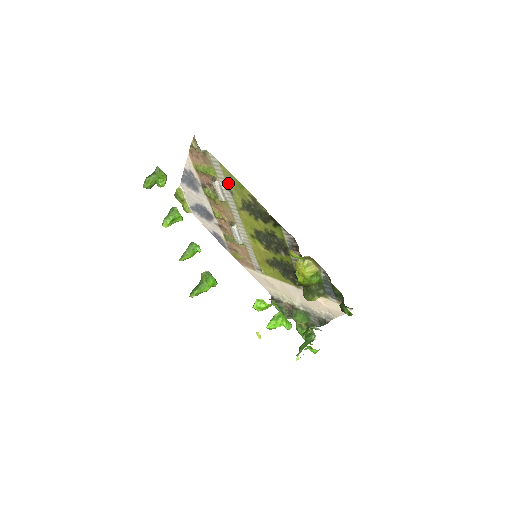
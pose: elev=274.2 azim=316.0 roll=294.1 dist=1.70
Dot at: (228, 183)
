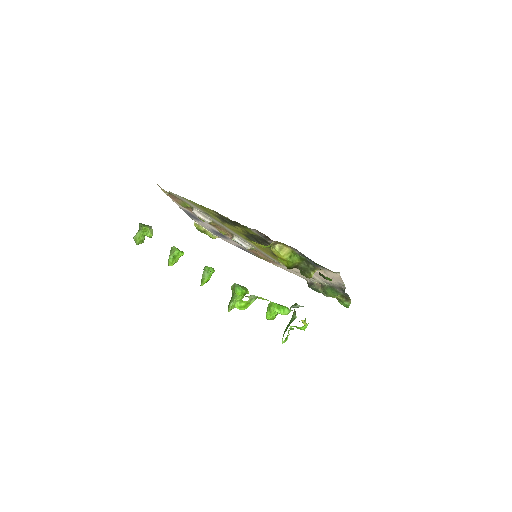
Dot at: (199, 208)
